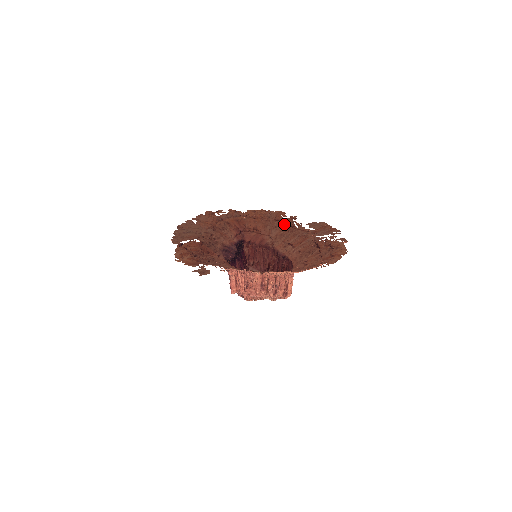
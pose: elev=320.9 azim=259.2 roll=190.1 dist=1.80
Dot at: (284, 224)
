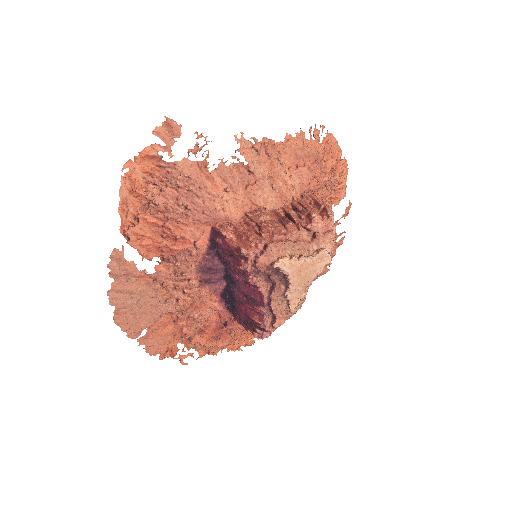
Dot at: occluded
